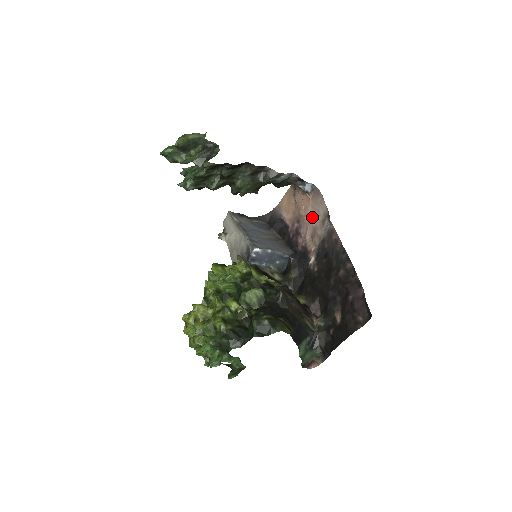
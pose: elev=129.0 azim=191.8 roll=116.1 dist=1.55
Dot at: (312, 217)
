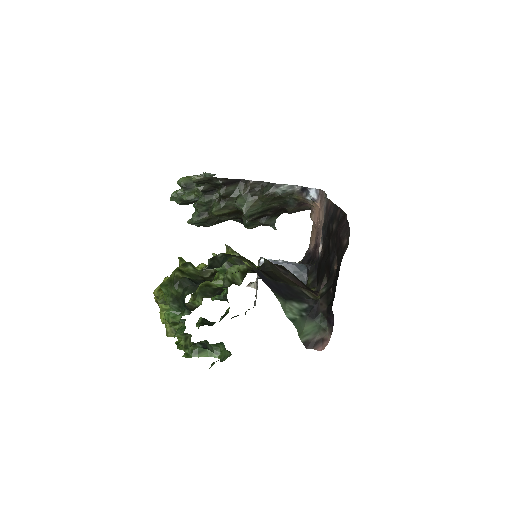
Dot at: occluded
